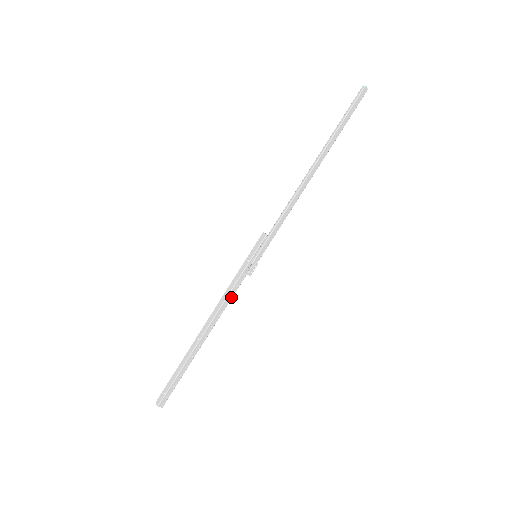
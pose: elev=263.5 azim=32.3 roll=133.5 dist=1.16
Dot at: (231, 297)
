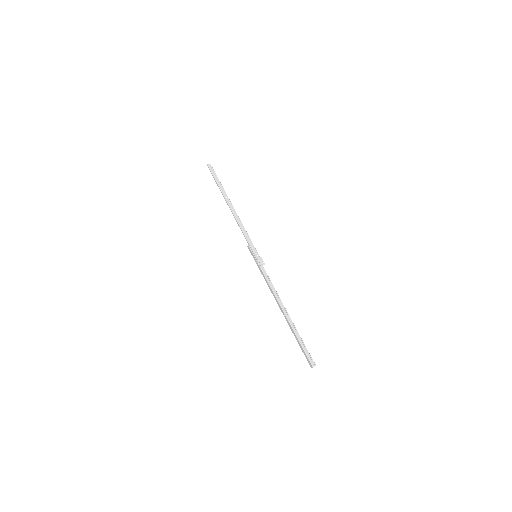
Dot at: (270, 282)
